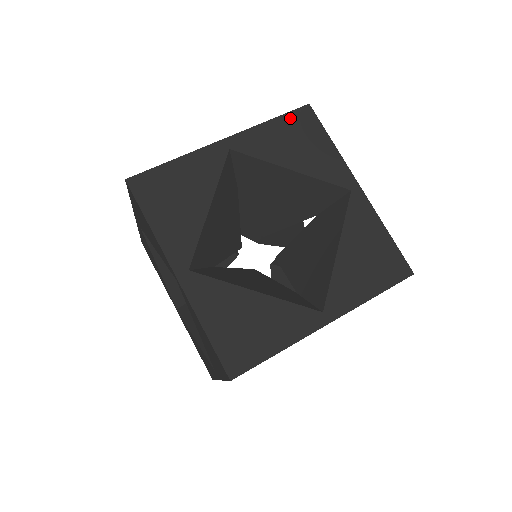
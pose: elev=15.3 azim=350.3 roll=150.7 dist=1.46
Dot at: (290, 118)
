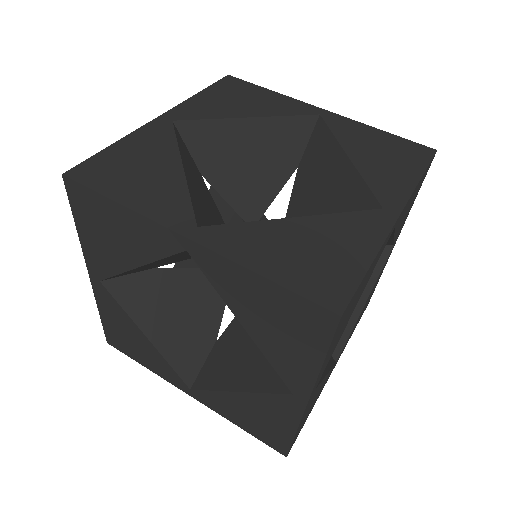
Dot at: (77, 210)
